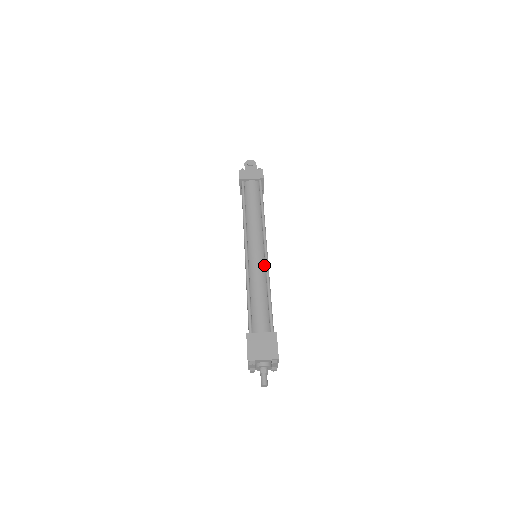
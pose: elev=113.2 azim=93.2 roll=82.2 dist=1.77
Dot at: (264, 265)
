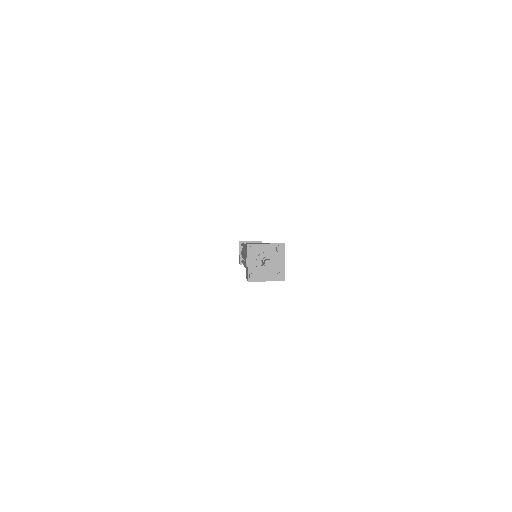
Dot at: occluded
